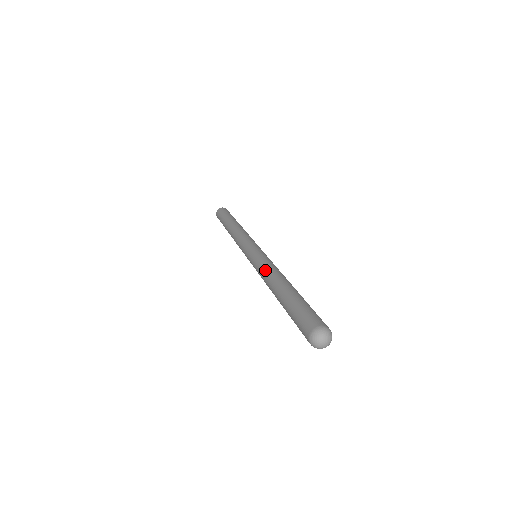
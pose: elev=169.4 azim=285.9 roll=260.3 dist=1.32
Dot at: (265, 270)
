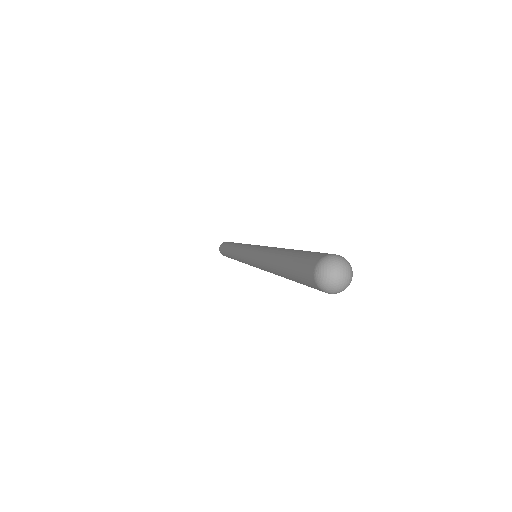
Dot at: (263, 250)
